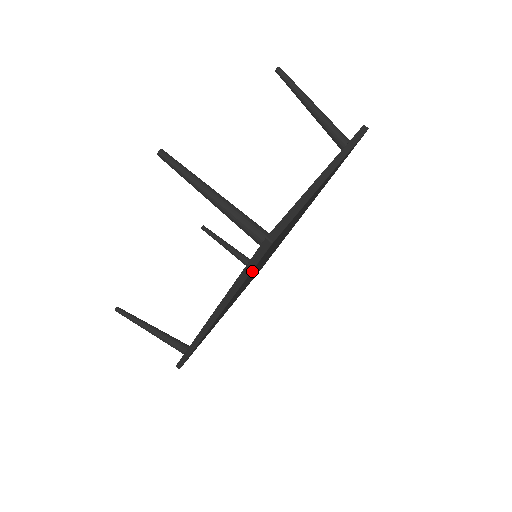
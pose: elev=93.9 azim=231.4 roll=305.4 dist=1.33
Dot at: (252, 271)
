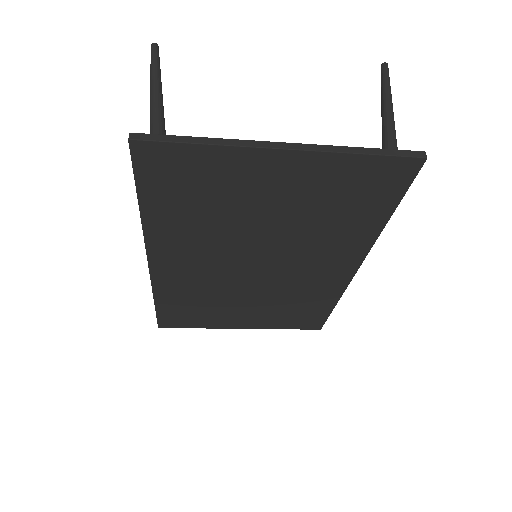
Dot at: (150, 196)
